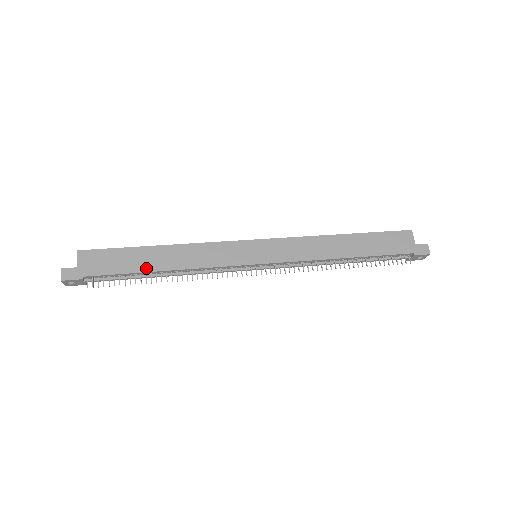
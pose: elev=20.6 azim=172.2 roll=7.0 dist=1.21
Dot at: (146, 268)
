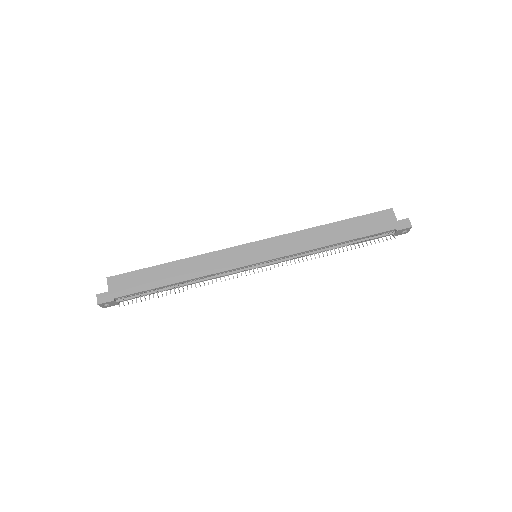
Dot at: (164, 282)
